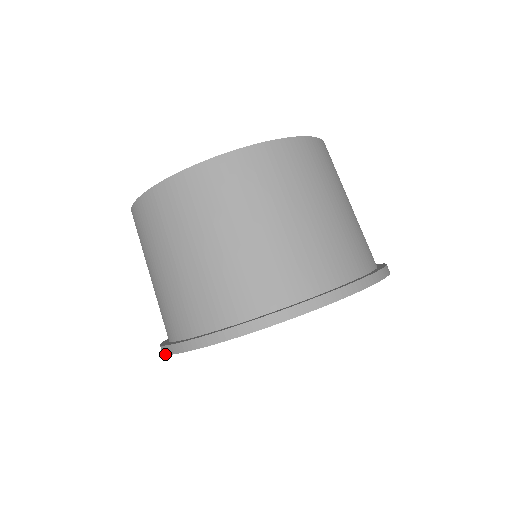
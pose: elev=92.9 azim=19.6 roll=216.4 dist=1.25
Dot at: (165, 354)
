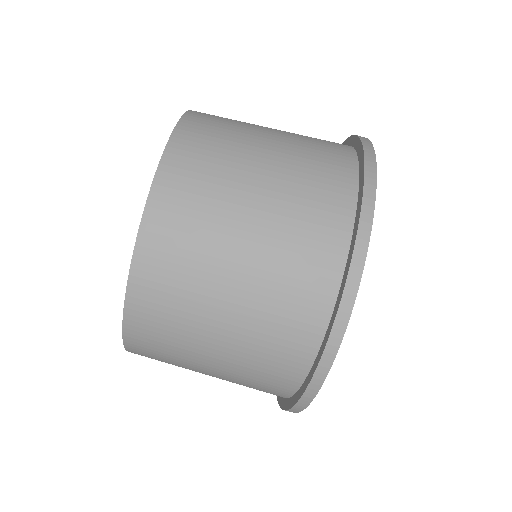
Dot at: occluded
